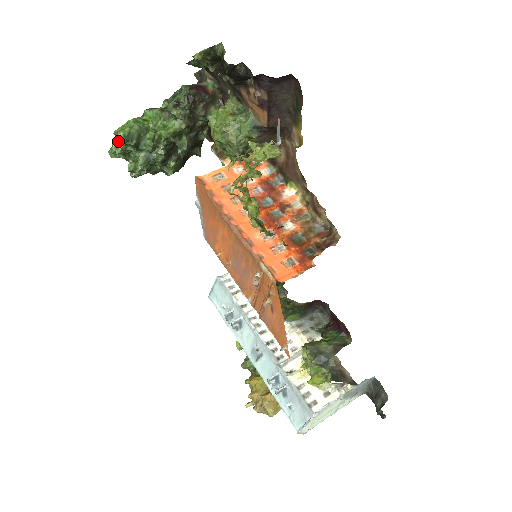
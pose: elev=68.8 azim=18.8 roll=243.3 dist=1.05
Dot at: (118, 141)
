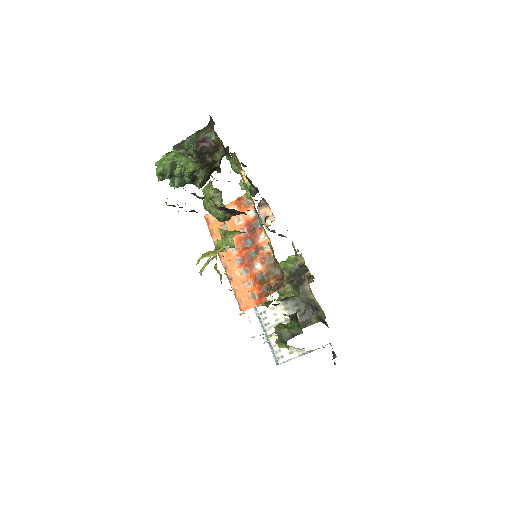
Dot at: (157, 175)
